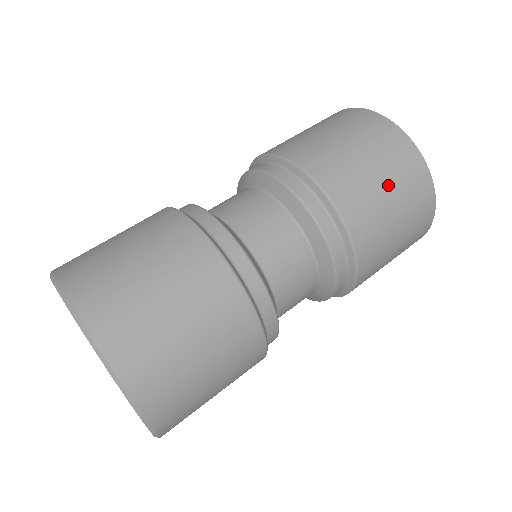
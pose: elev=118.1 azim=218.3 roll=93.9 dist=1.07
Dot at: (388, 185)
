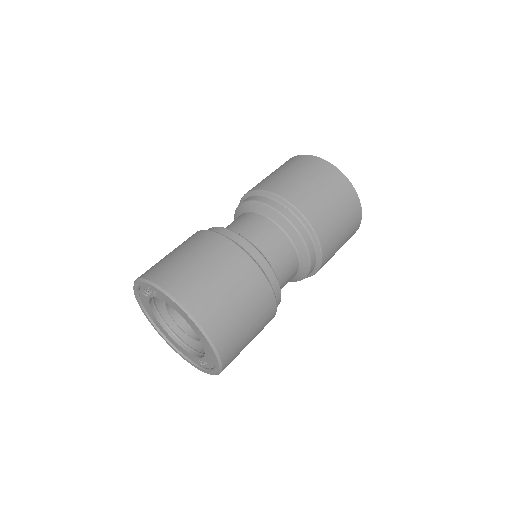
Dot at: (344, 230)
